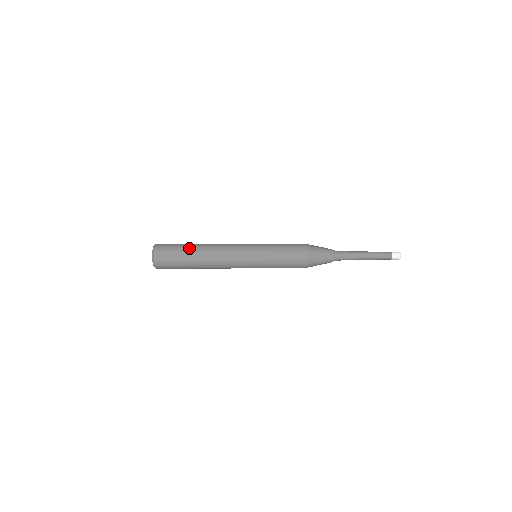
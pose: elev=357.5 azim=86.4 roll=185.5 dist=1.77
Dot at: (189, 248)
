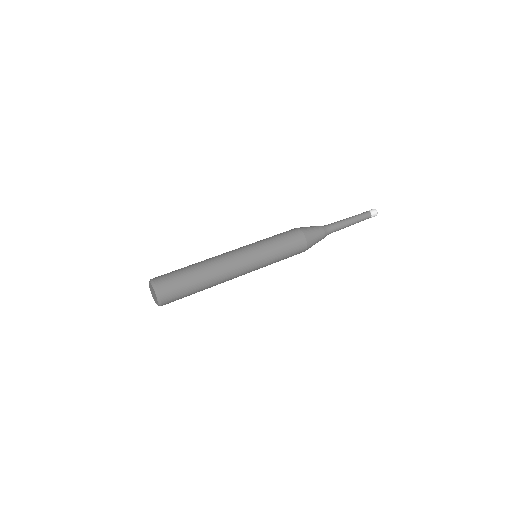
Dot at: (196, 284)
